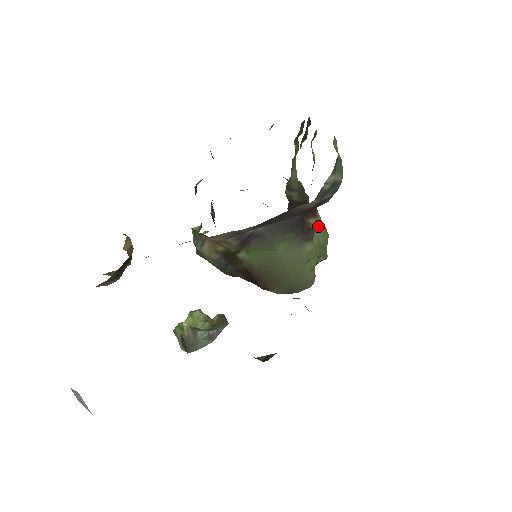
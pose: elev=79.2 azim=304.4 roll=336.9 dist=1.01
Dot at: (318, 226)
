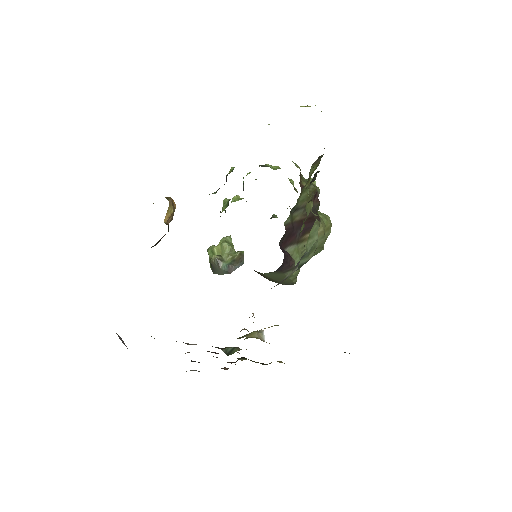
Dot at: occluded
